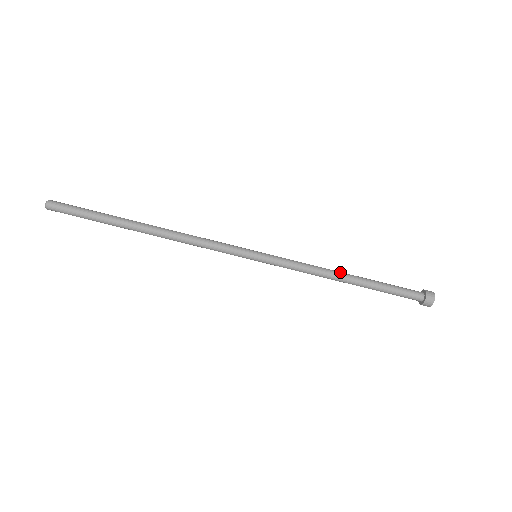
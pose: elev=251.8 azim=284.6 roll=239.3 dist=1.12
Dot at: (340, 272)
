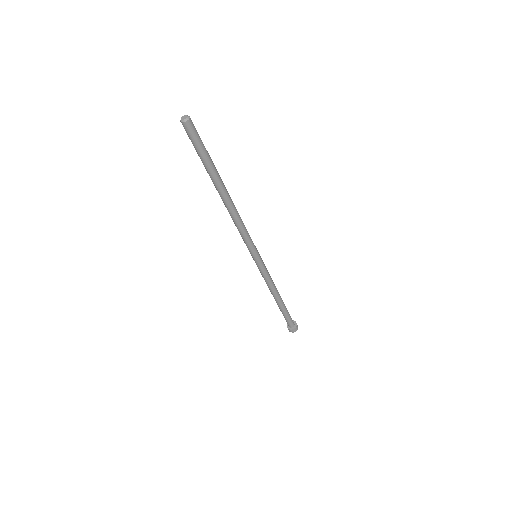
Dot at: occluded
